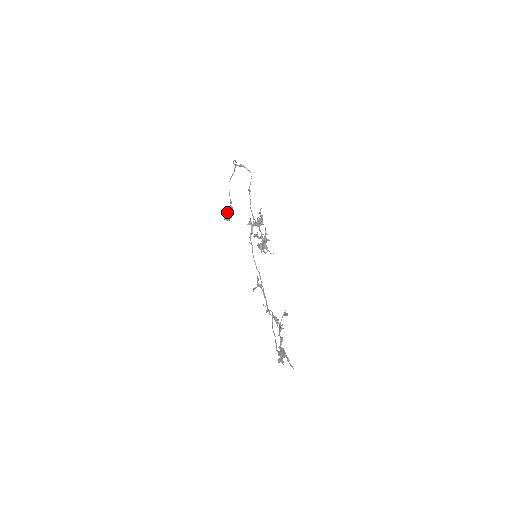
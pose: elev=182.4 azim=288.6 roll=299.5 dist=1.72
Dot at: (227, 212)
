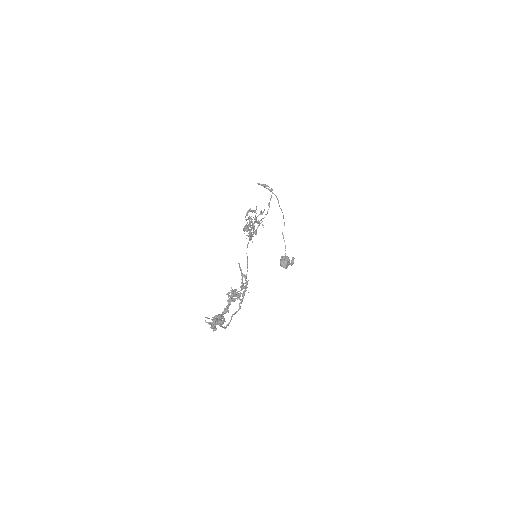
Dot at: (281, 256)
